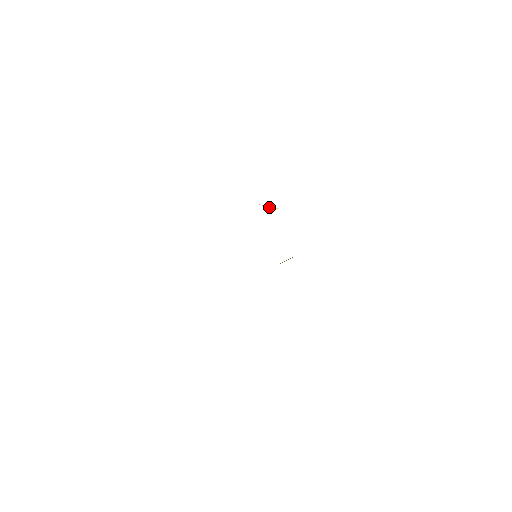
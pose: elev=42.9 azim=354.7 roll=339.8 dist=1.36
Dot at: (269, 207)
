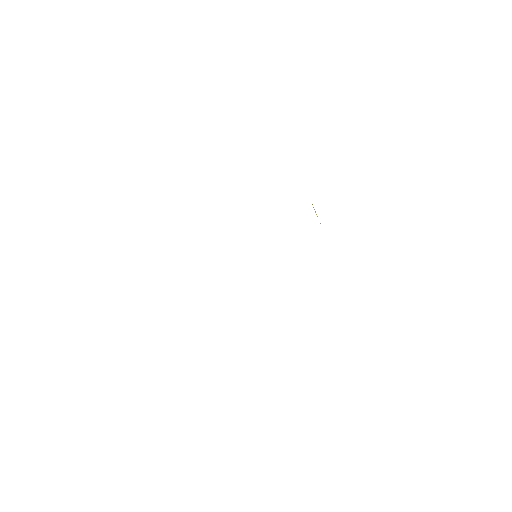
Dot at: (315, 212)
